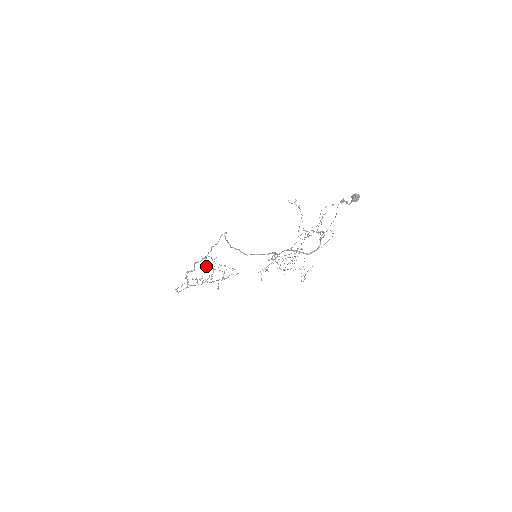
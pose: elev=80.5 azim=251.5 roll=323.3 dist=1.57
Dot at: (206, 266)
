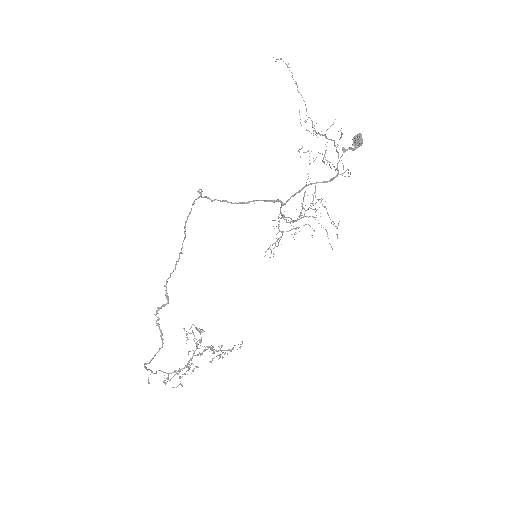
Dot at: (190, 351)
